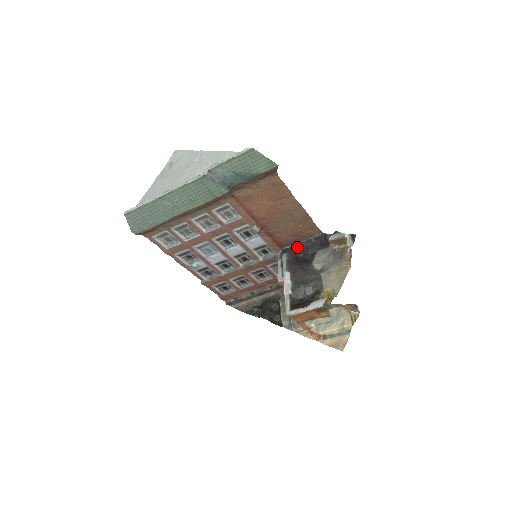
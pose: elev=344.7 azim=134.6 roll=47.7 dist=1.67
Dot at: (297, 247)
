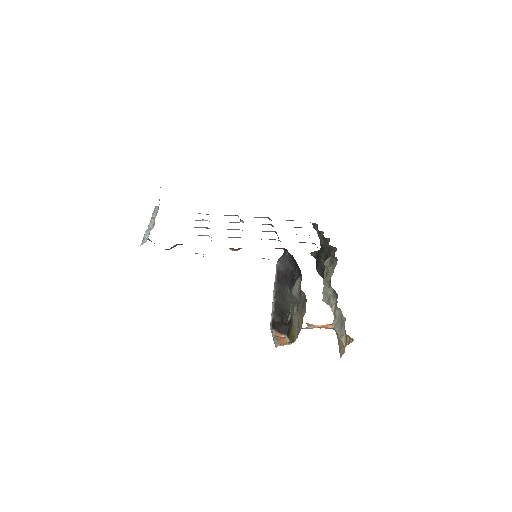
Dot at: (291, 256)
